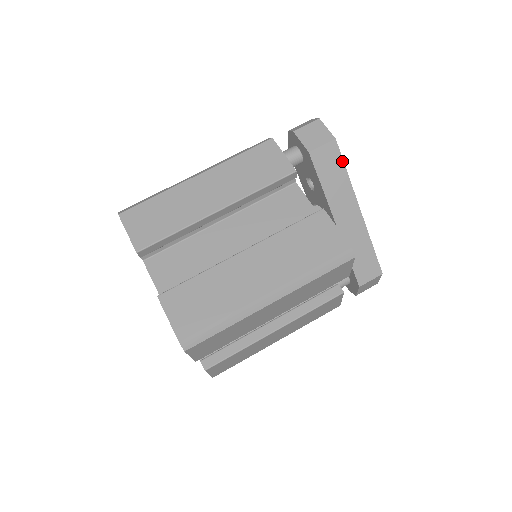
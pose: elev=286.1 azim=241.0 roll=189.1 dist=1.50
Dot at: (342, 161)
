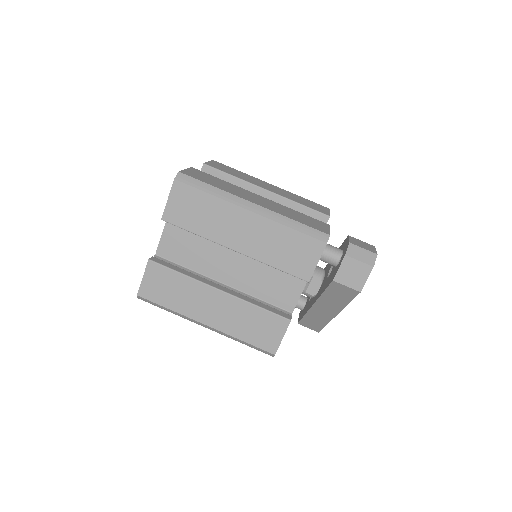
Dot at: (352, 299)
